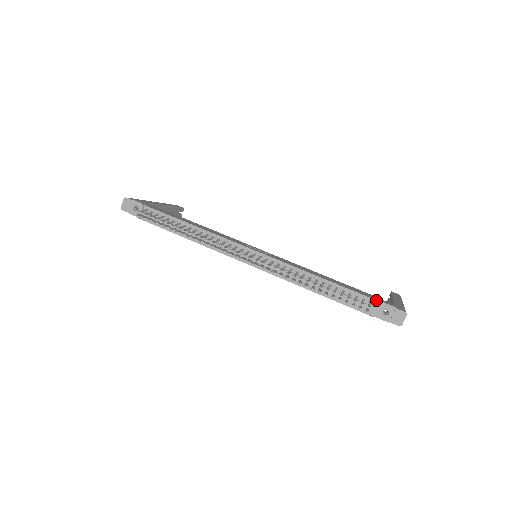
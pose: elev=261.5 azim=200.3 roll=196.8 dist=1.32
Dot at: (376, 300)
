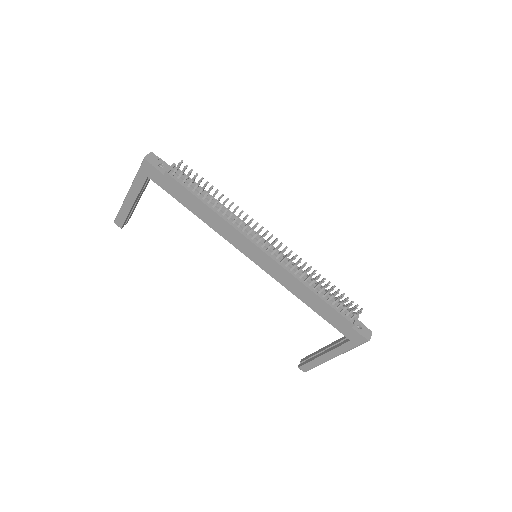
Dot at: occluded
